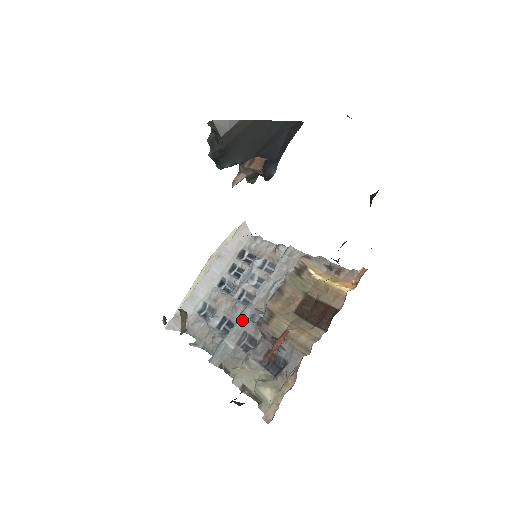
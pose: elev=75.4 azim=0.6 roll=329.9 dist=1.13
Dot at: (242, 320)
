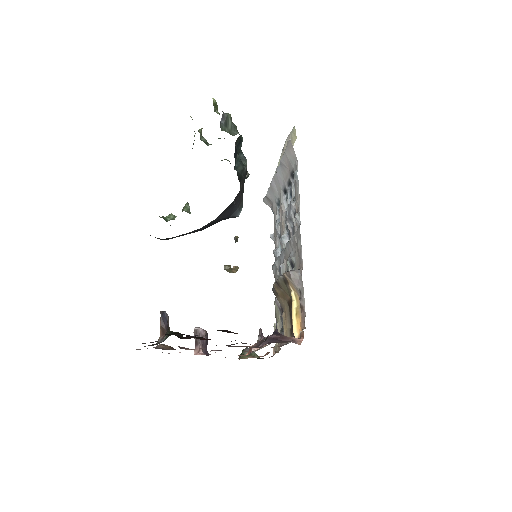
Dot at: (281, 259)
